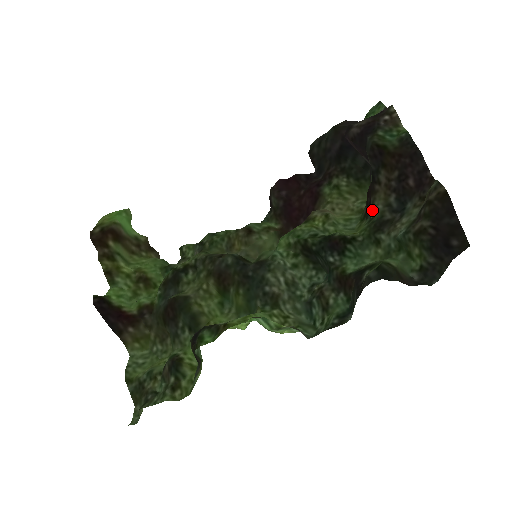
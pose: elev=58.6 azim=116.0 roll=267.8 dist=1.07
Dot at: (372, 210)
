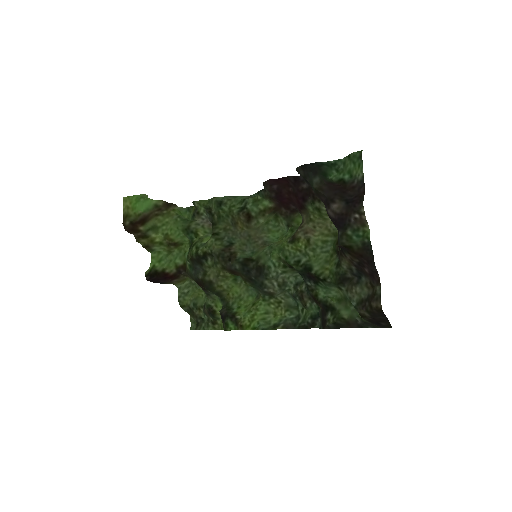
Dot at: occluded
